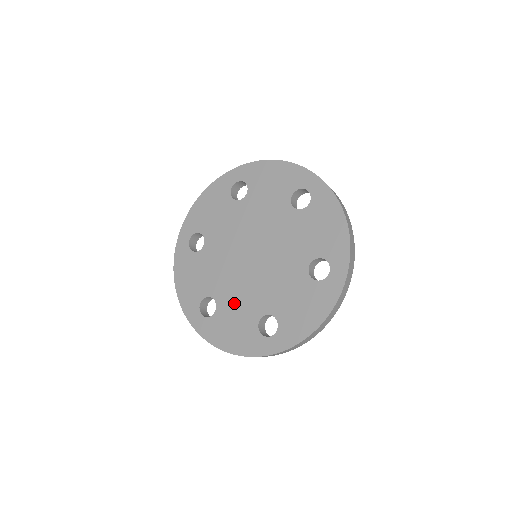
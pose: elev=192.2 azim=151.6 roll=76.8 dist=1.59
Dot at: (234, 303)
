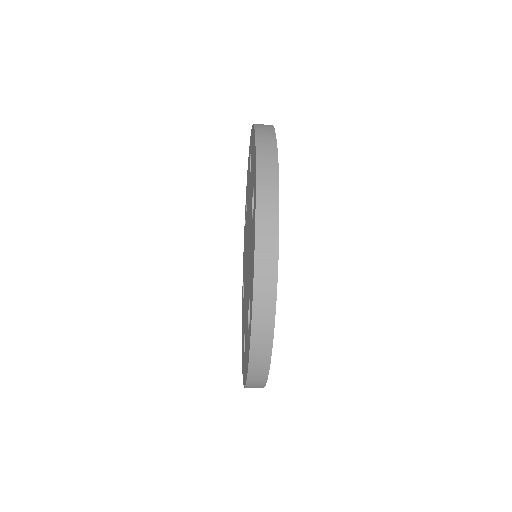
Dot at: occluded
